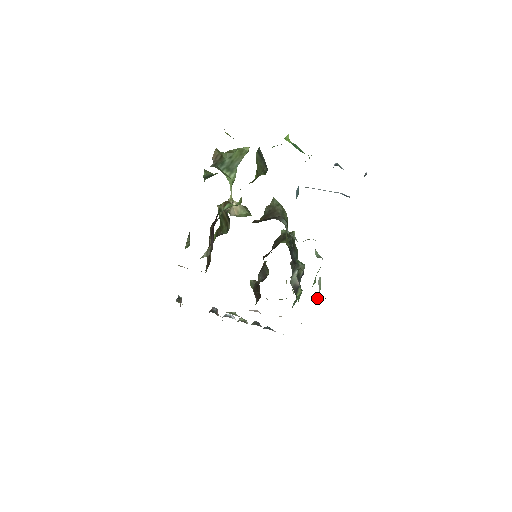
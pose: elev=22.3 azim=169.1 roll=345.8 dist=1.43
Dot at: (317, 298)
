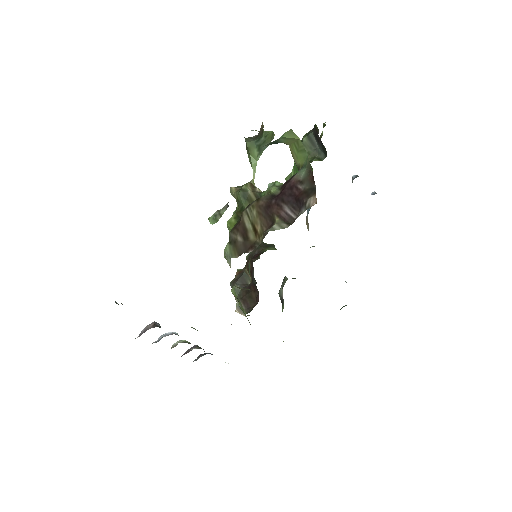
Dot at: occluded
